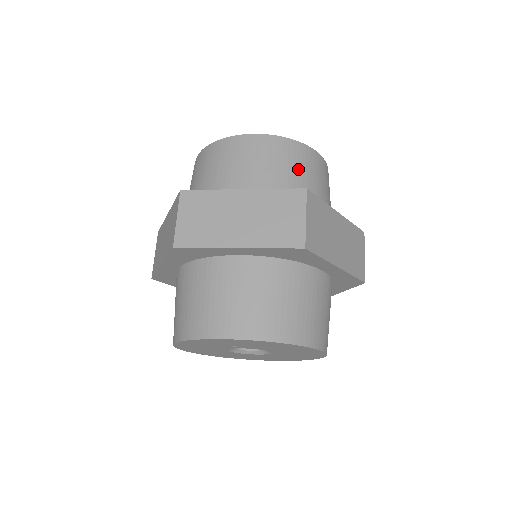
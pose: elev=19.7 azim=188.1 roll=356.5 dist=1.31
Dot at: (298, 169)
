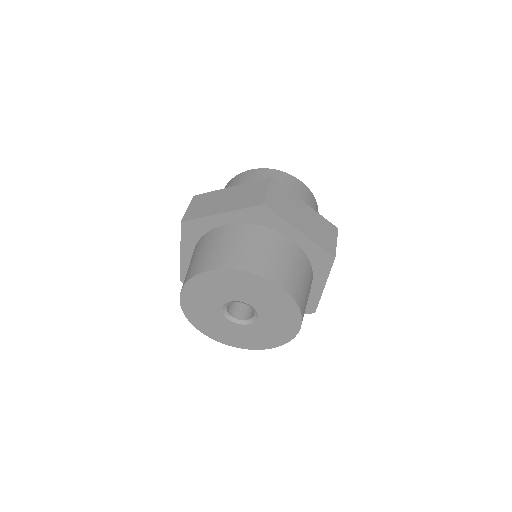
Dot at: occluded
